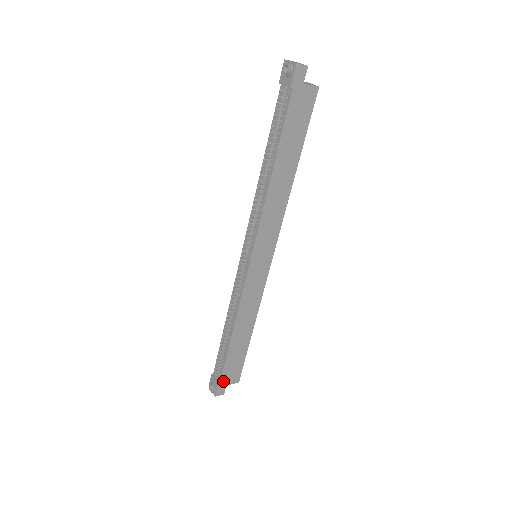
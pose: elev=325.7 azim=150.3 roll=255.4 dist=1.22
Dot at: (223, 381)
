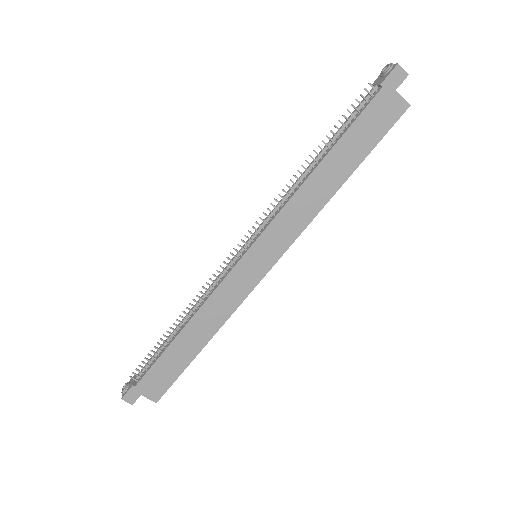
Dot at: (141, 385)
